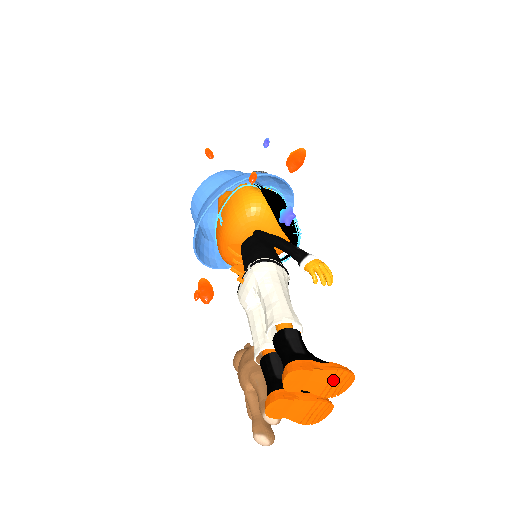
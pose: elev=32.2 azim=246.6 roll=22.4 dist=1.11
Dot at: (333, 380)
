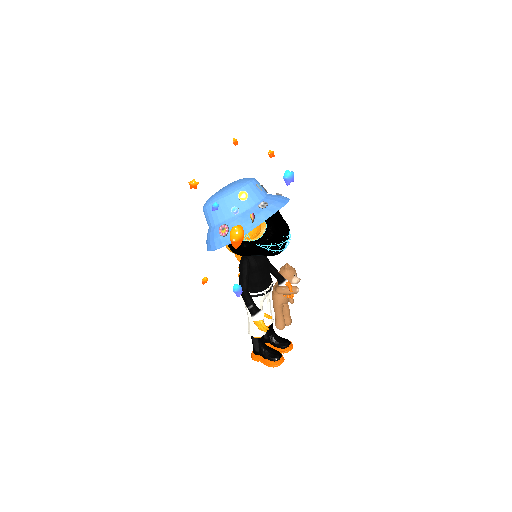
Dot at: occluded
